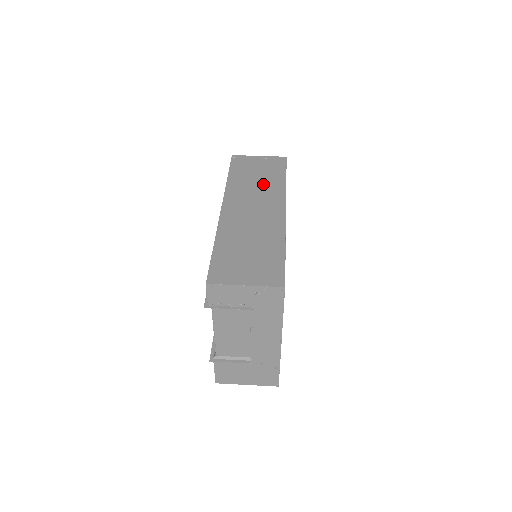
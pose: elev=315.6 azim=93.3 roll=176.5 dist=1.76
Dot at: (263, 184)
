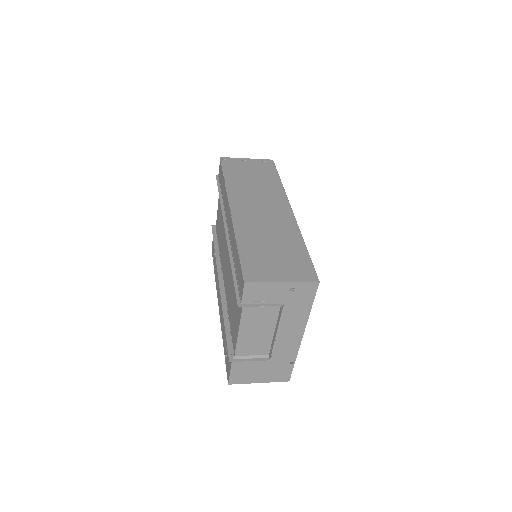
Dot at: (261, 185)
